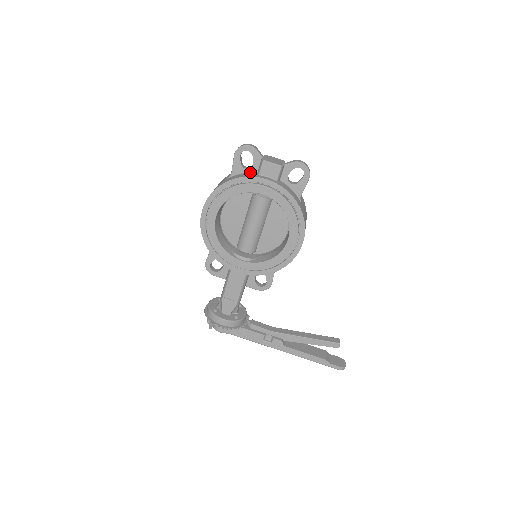
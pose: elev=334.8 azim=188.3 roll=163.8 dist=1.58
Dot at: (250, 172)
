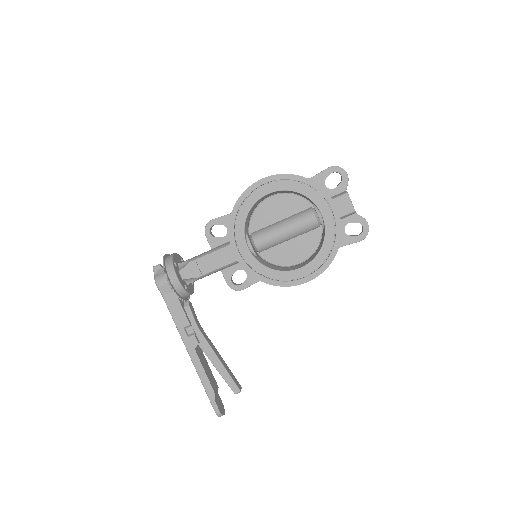
Dot at: (326, 191)
